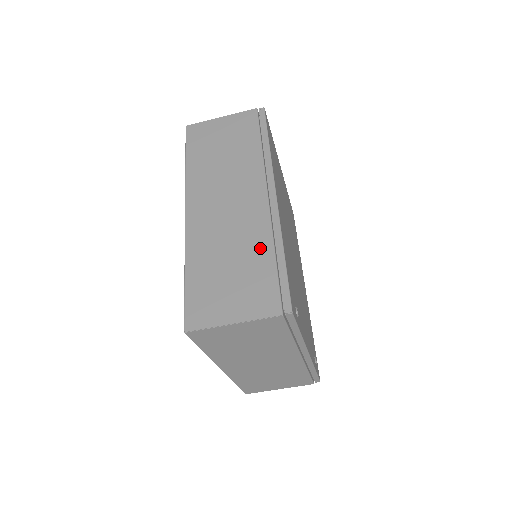
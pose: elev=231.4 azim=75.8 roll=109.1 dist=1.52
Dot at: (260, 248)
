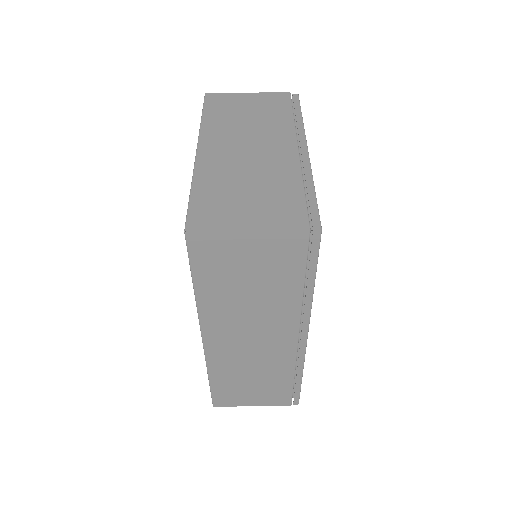
Dot at: occluded
